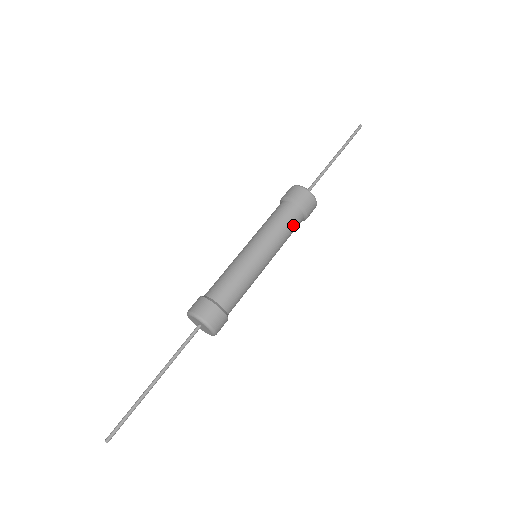
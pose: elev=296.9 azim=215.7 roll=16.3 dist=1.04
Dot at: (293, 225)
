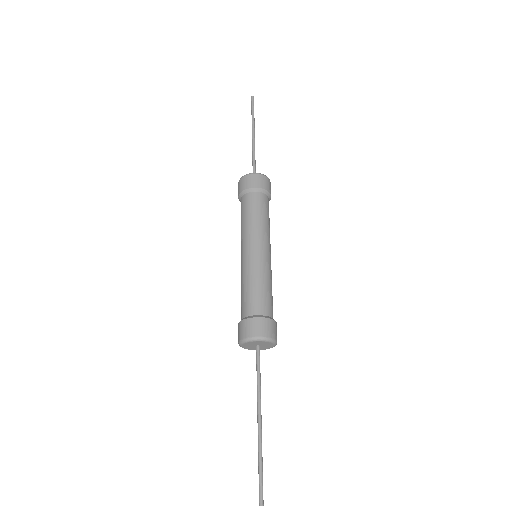
Dot at: occluded
